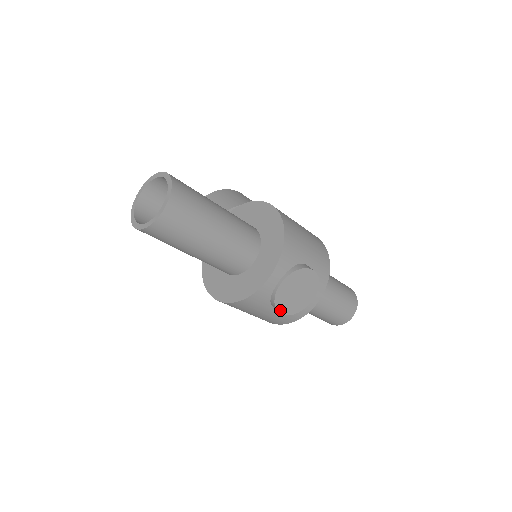
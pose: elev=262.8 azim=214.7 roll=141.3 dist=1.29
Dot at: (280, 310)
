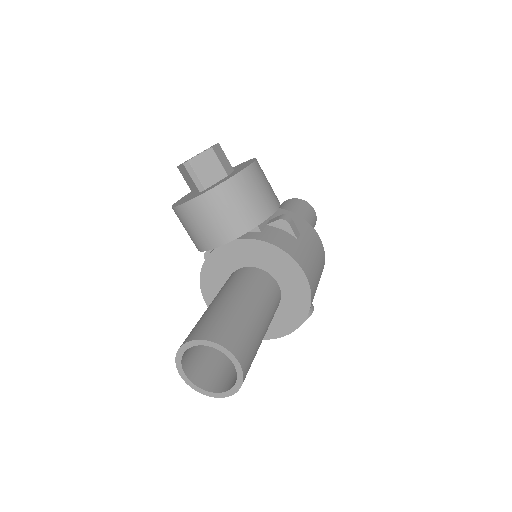
Dot at: occluded
